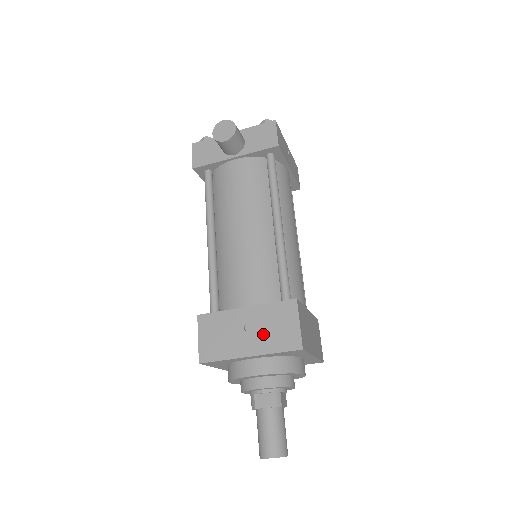
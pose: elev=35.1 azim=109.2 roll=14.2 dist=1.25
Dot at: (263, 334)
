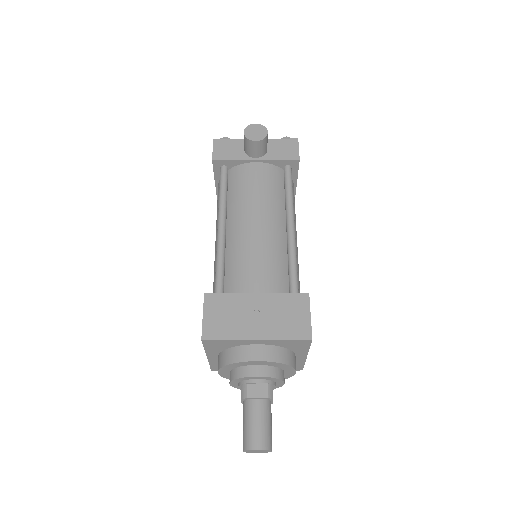
Dot at: (273, 320)
